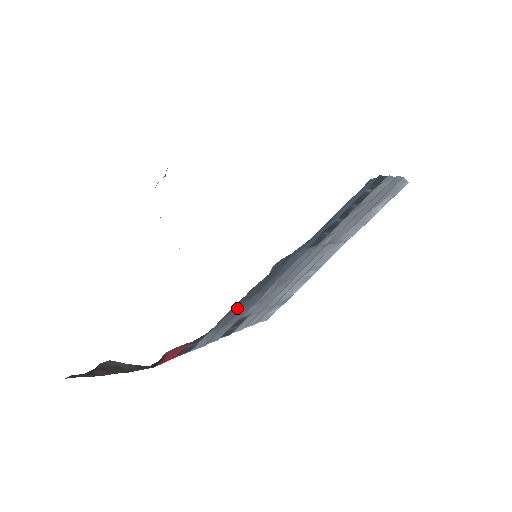
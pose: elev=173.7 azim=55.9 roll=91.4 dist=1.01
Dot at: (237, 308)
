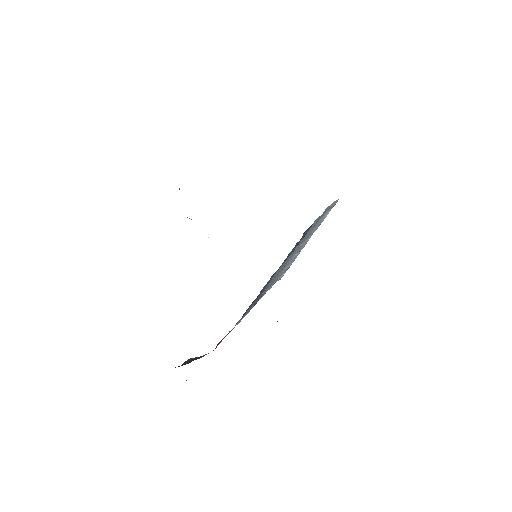
Dot at: (250, 306)
